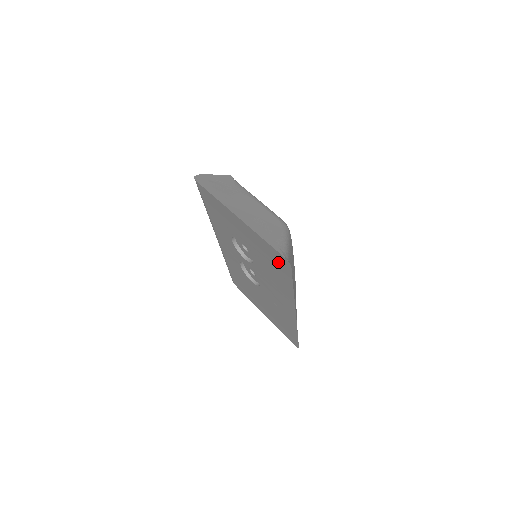
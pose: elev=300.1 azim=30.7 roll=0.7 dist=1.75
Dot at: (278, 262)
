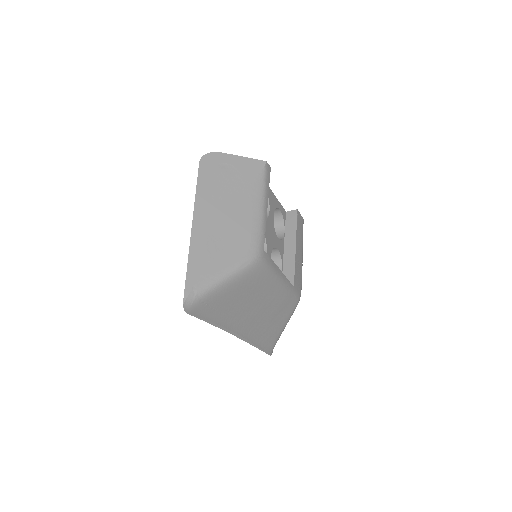
Dot at: occluded
